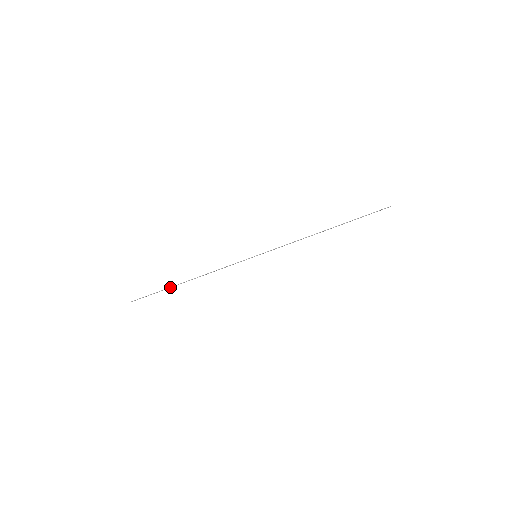
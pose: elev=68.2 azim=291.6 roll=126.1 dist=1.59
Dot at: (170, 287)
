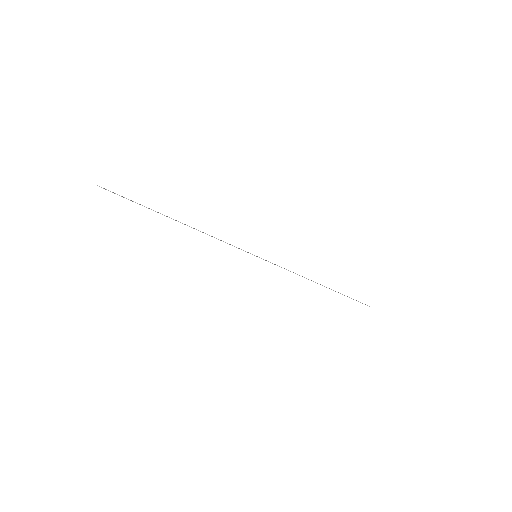
Dot at: occluded
